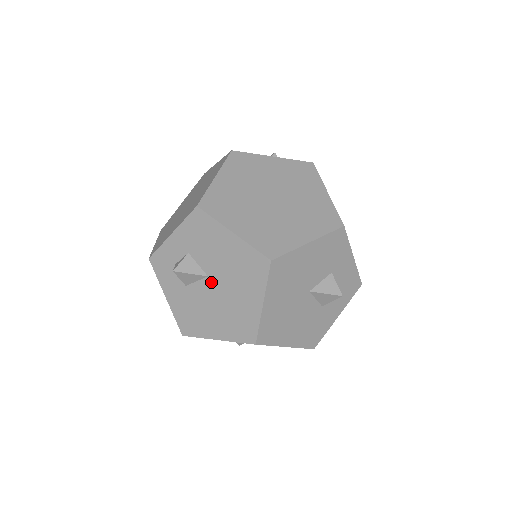
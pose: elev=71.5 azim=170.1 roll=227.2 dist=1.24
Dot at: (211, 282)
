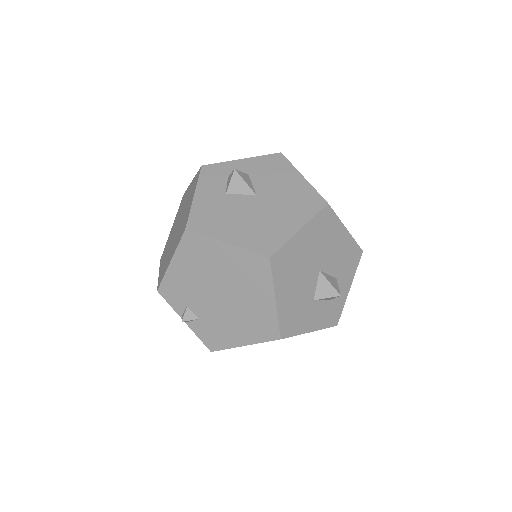
Dot at: (256, 199)
